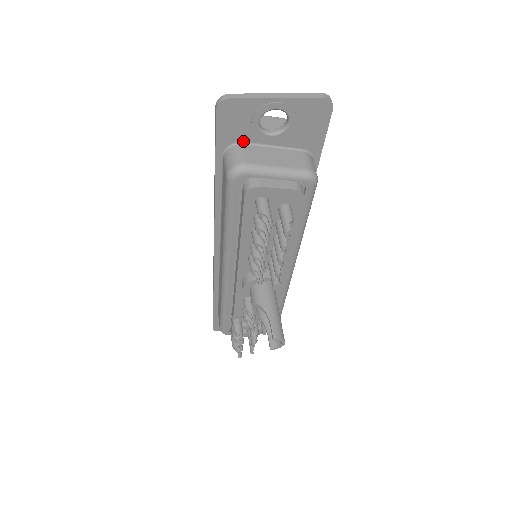
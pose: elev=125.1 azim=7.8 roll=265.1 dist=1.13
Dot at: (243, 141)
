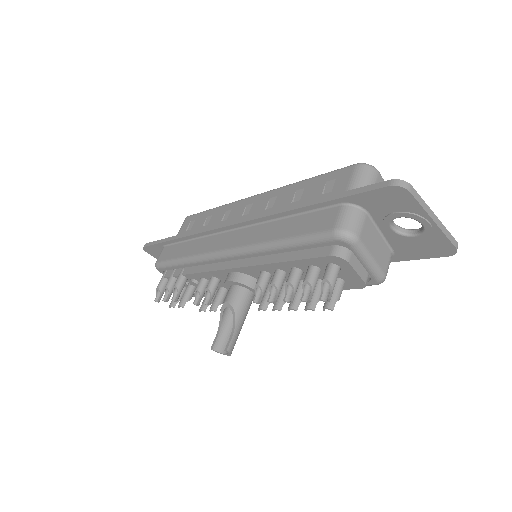
Dot at: (370, 212)
